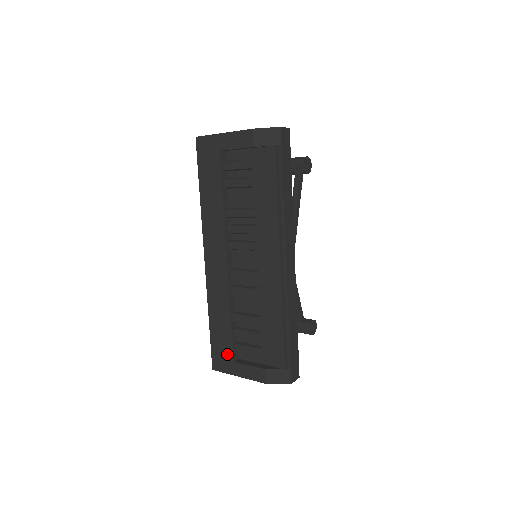
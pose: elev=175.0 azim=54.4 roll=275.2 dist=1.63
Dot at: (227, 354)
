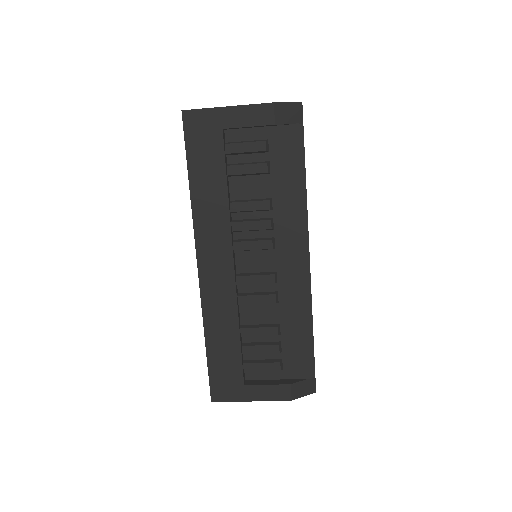
Dot at: (234, 378)
